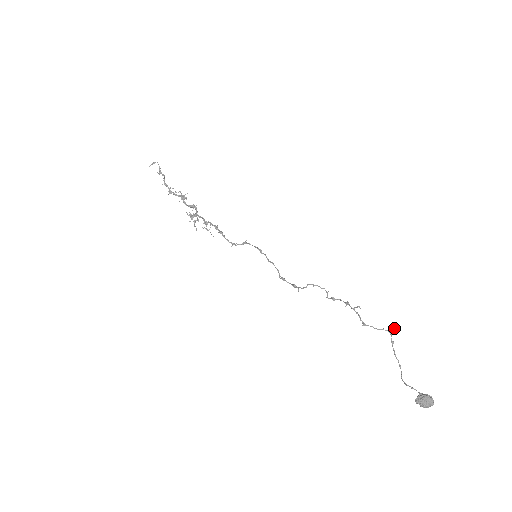
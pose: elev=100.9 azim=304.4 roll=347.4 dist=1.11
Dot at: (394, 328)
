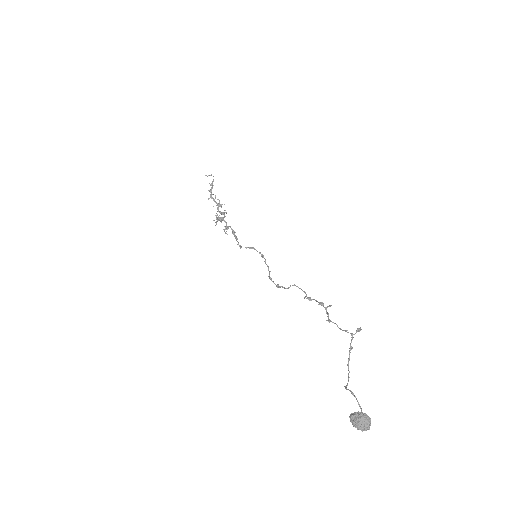
Dot at: (358, 329)
